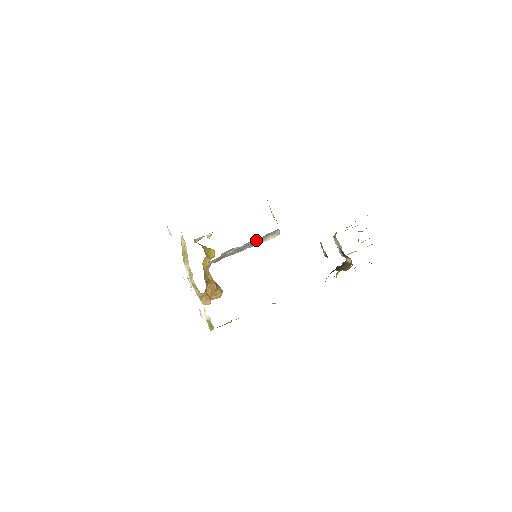
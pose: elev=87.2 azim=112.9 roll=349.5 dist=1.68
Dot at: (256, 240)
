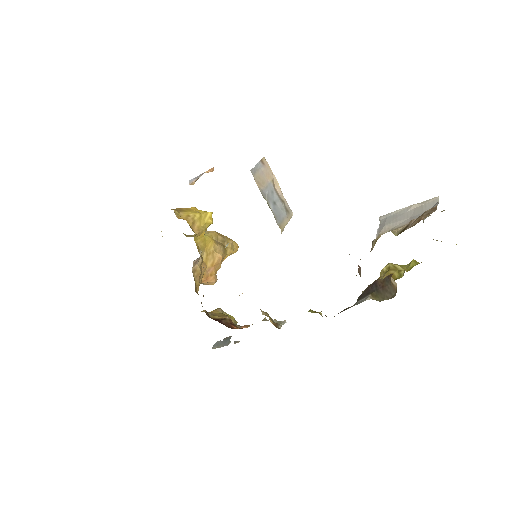
Dot at: occluded
